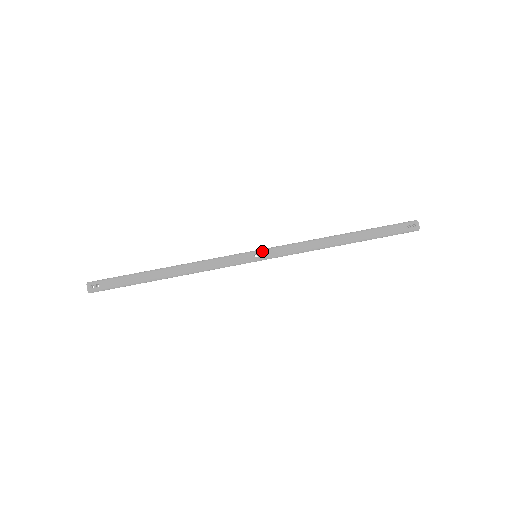
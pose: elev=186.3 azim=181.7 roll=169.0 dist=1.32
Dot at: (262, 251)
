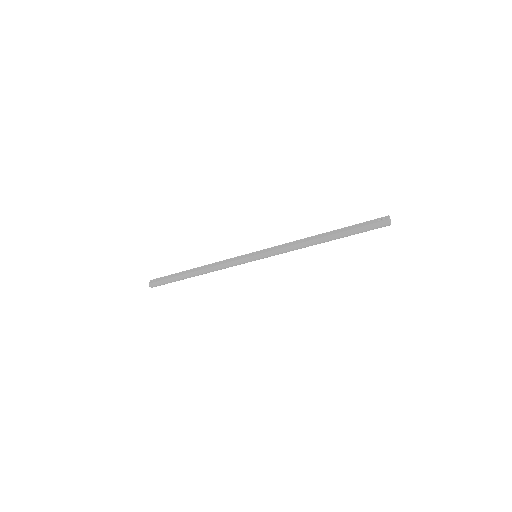
Dot at: (260, 251)
